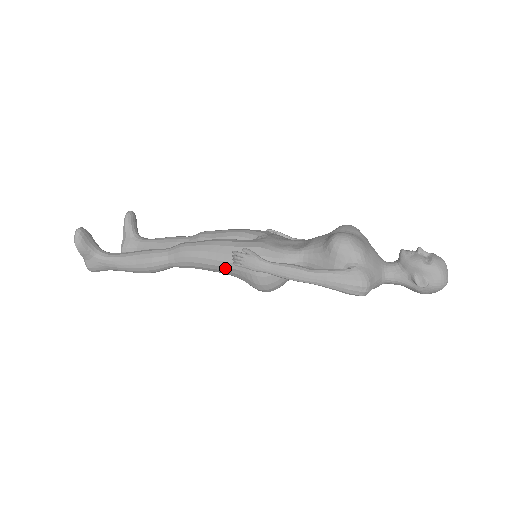
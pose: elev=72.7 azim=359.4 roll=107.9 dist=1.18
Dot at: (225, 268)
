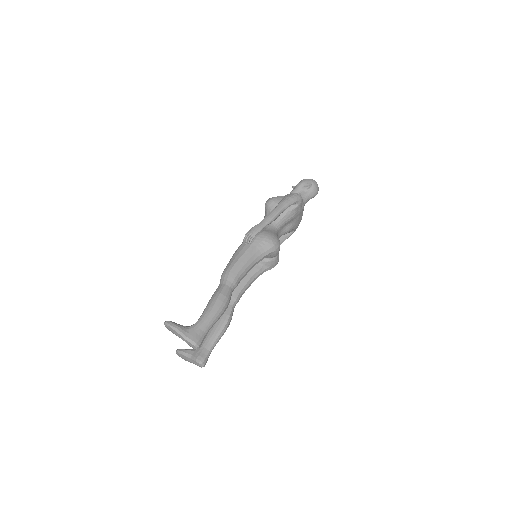
Dot at: (251, 253)
